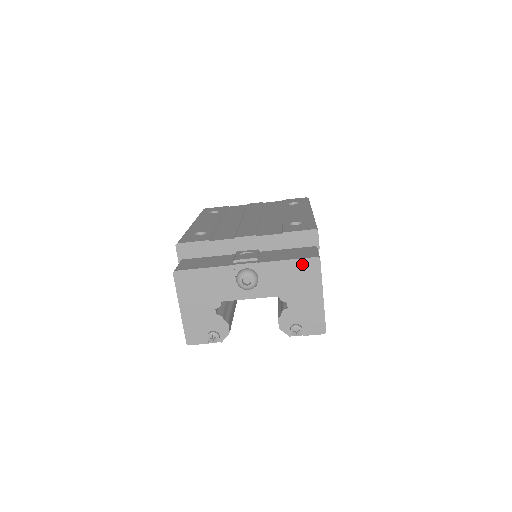
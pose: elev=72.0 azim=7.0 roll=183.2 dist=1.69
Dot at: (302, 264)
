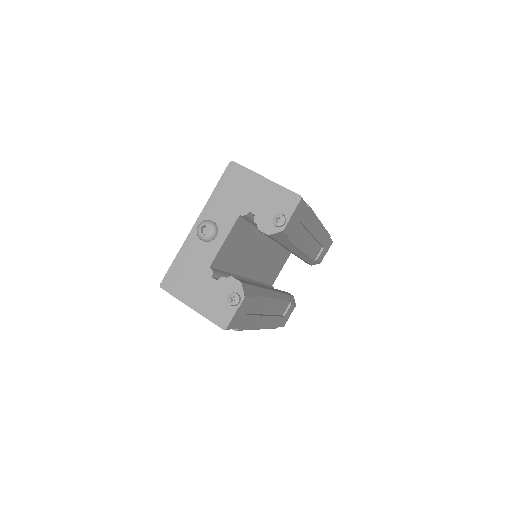
Dot at: (227, 178)
